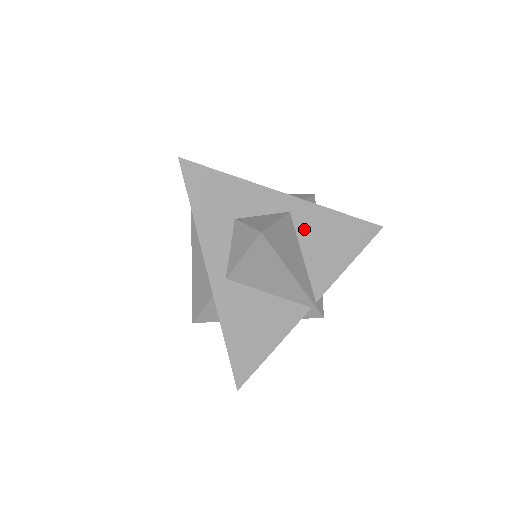
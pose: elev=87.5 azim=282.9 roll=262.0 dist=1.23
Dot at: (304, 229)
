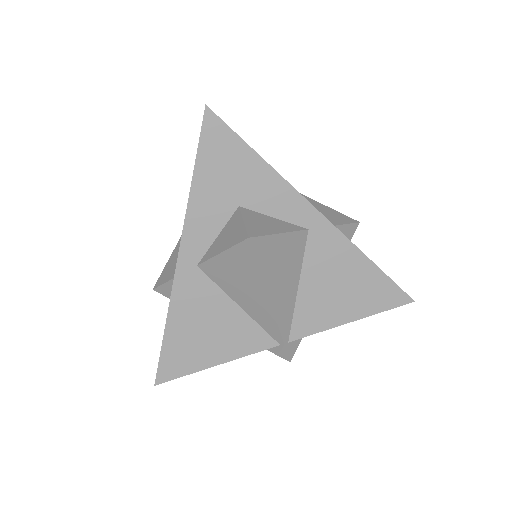
Dot at: (316, 257)
